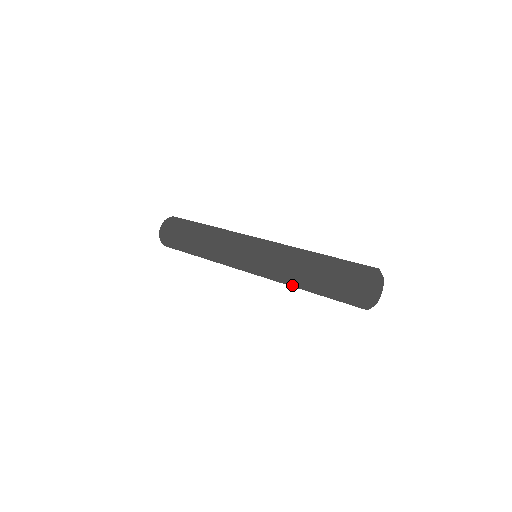
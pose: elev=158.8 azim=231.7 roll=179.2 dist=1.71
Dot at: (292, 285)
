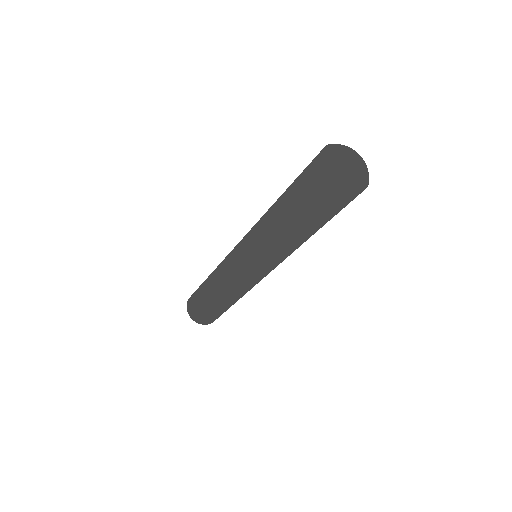
Dot at: (267, 213)
